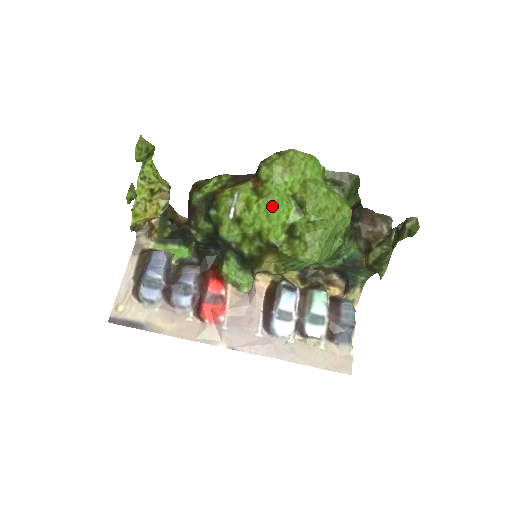
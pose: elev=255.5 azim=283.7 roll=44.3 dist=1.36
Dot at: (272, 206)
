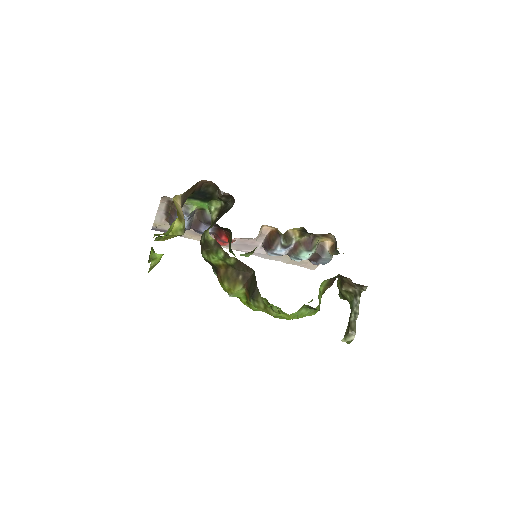
Dot at: occluded
